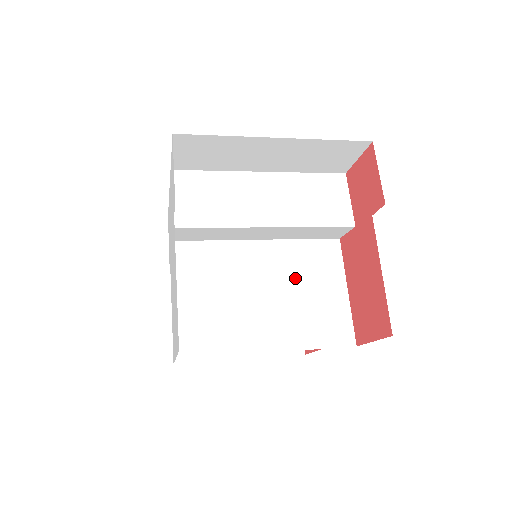
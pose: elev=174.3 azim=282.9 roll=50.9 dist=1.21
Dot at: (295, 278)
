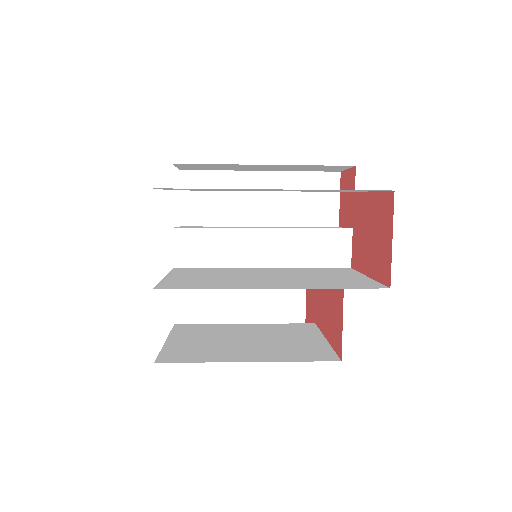
Dot at: (303, 274)
